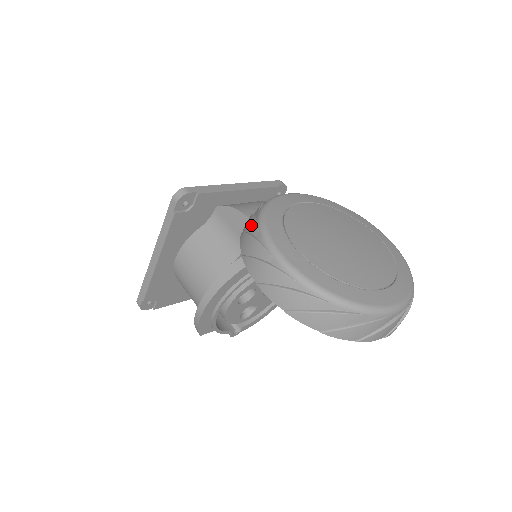
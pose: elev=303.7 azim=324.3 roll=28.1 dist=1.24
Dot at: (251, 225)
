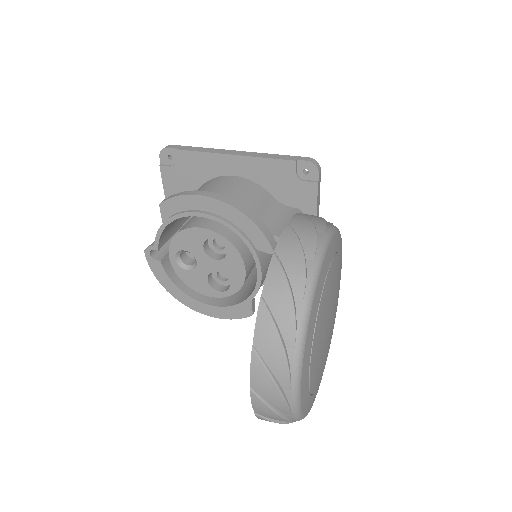
Dot at: occluded
